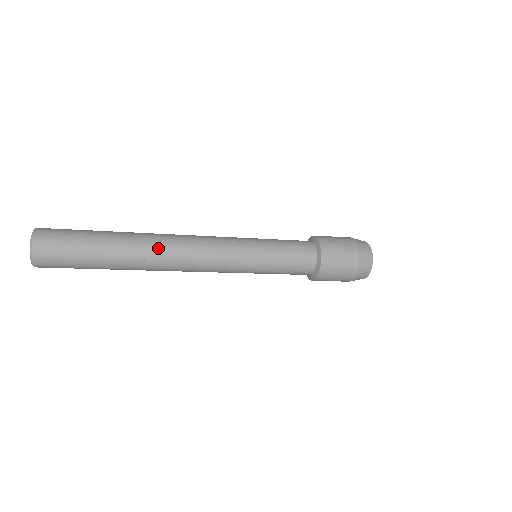
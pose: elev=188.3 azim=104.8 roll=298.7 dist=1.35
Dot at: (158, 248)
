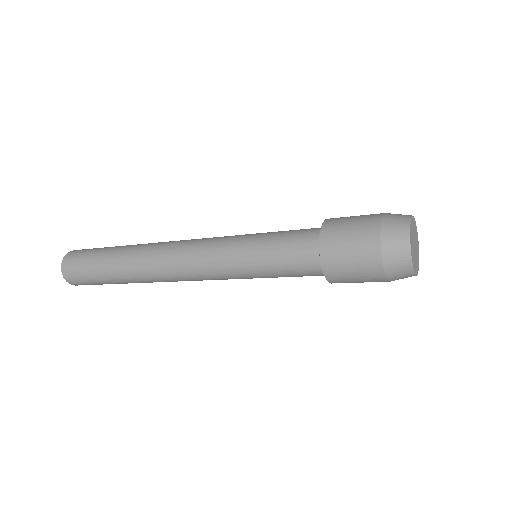
Dot at: (153, 244)
